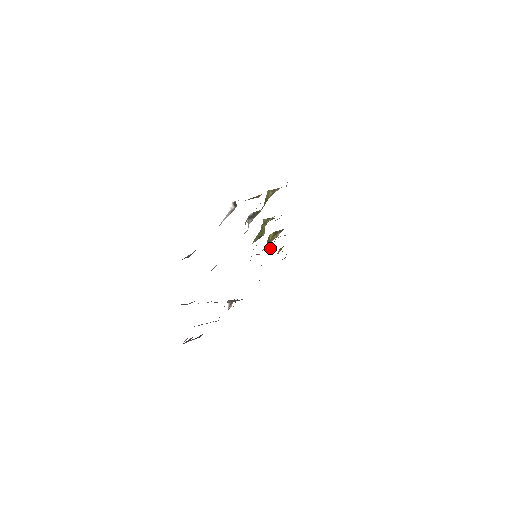
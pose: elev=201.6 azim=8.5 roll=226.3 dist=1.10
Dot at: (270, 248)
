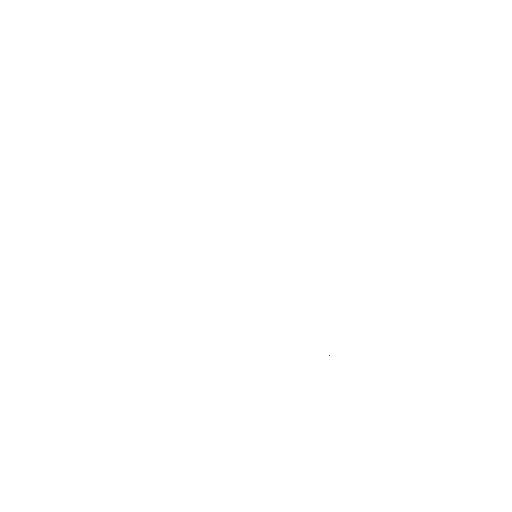
Dot at: occluded
